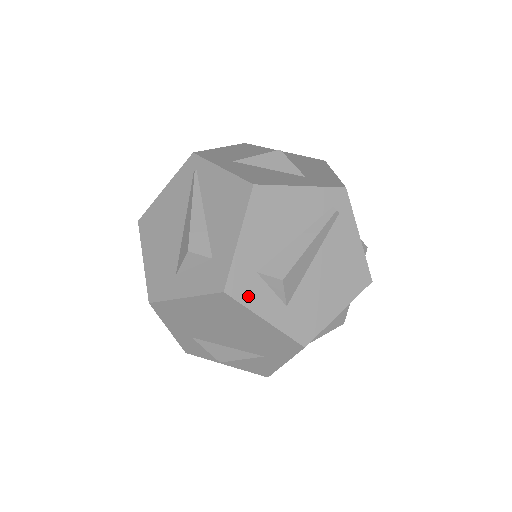
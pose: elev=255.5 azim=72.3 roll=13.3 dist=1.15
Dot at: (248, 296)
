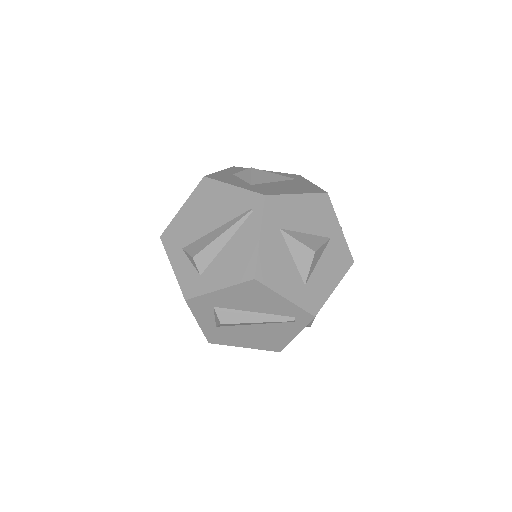
Dot at: (198, 310)
